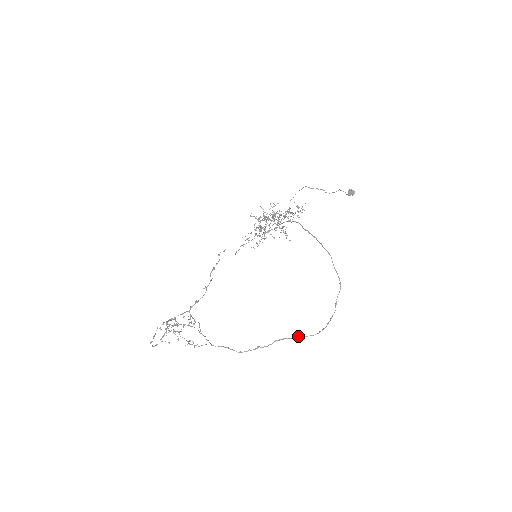
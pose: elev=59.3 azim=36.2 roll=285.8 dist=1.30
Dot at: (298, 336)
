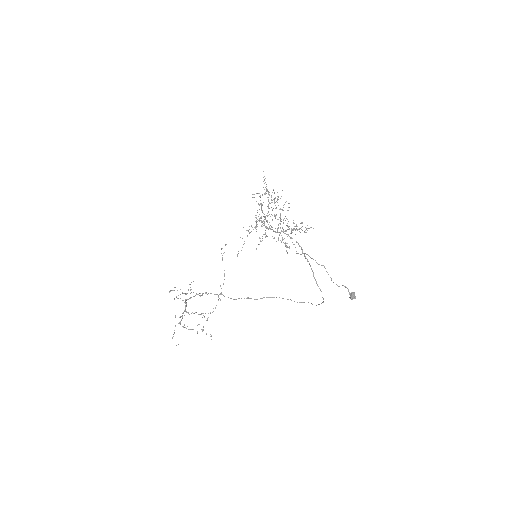
Dot at: occluded
